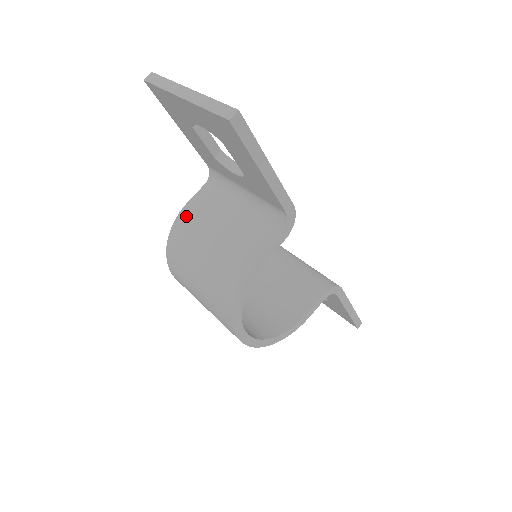
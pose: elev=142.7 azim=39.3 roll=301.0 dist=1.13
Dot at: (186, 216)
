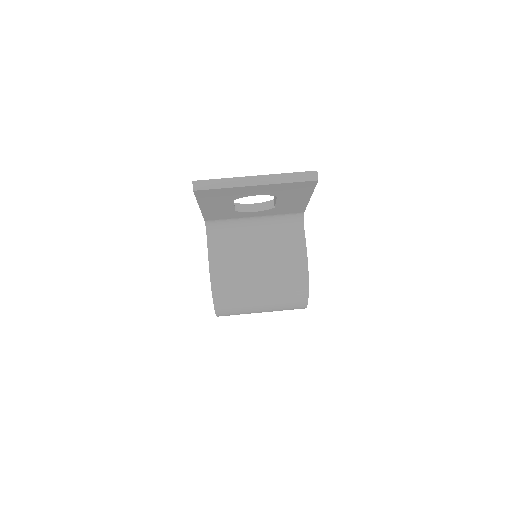
Dot at: (219, 266)
